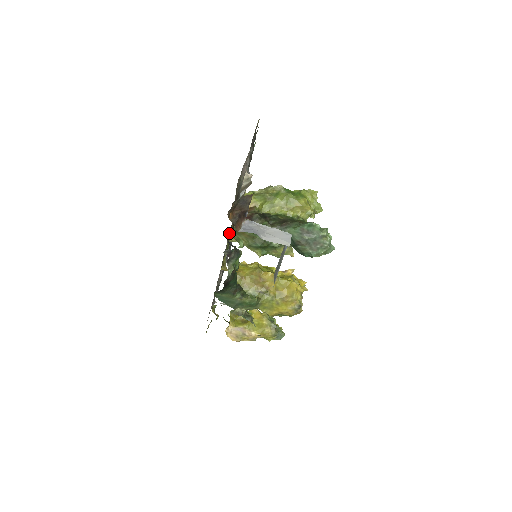
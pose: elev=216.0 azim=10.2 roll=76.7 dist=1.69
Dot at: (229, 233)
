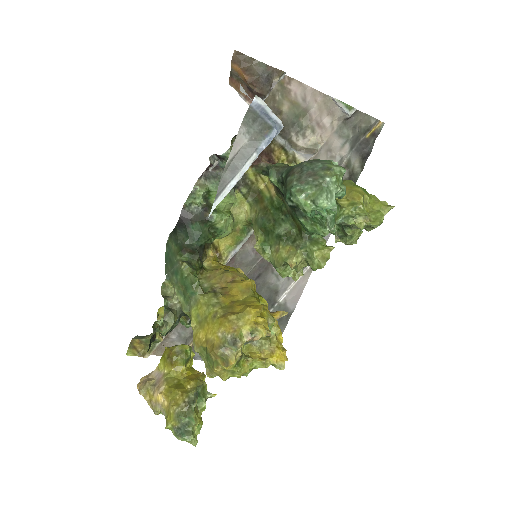
Dot at: occluded
